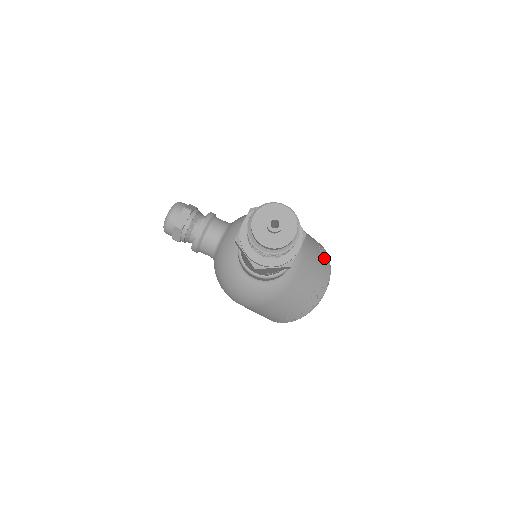
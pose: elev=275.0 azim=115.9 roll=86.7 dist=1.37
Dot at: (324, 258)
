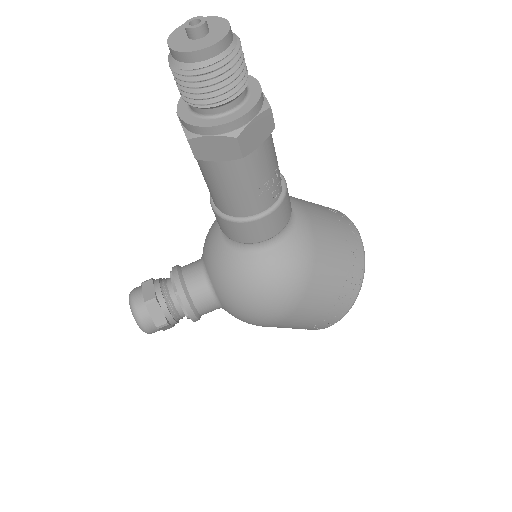
Dot at: occluded
